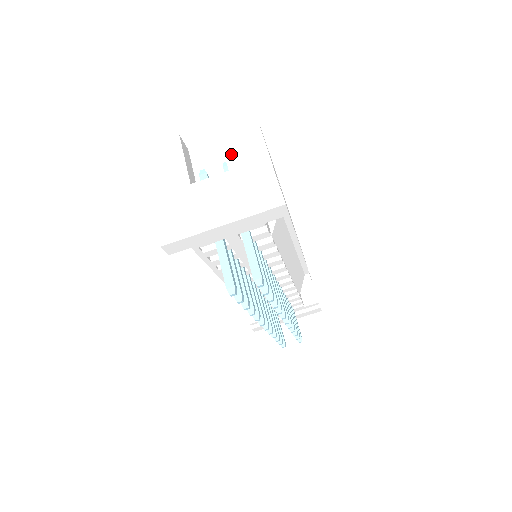
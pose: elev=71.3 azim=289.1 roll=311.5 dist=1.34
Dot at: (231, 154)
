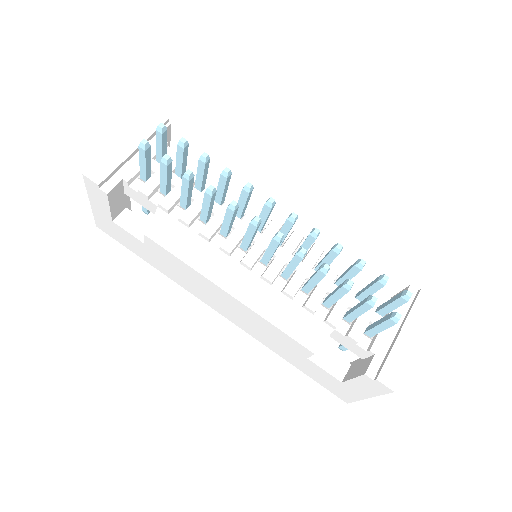
Dot at: occluded
